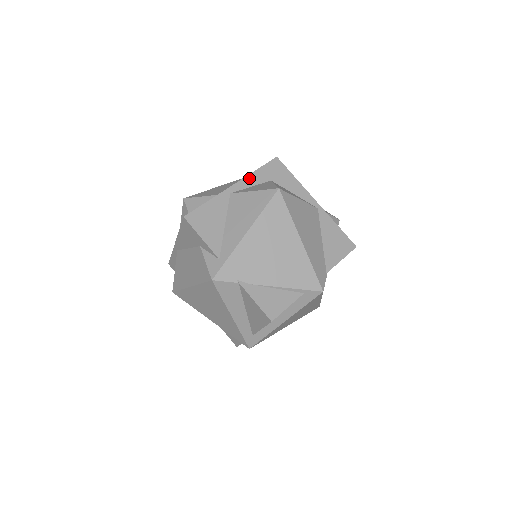
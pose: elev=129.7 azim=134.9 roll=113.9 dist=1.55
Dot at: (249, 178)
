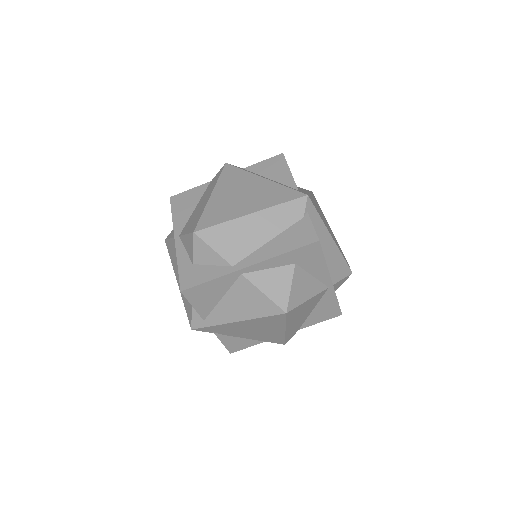
Dot at: (271, 261)
